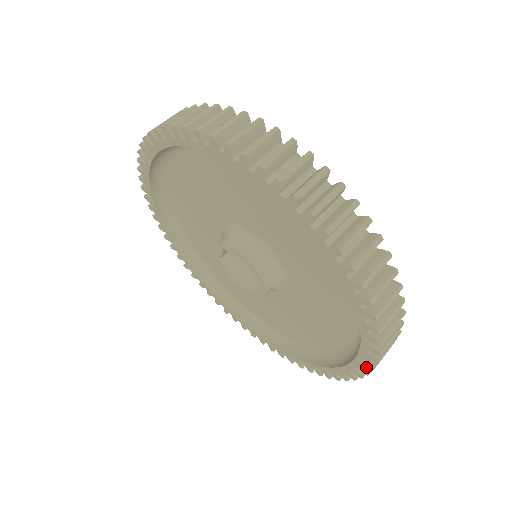
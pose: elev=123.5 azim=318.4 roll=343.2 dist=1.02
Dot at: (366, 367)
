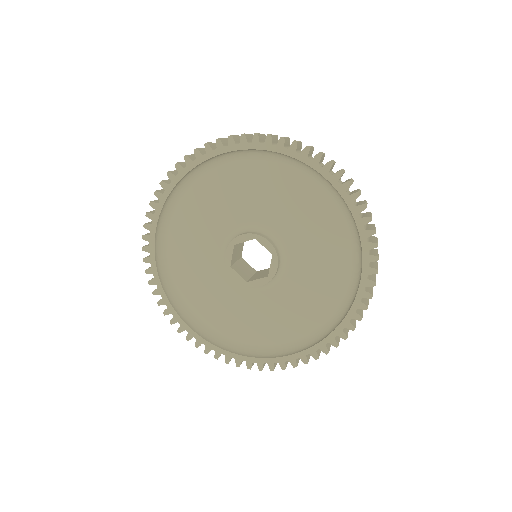
Dot at: (307, 358)
